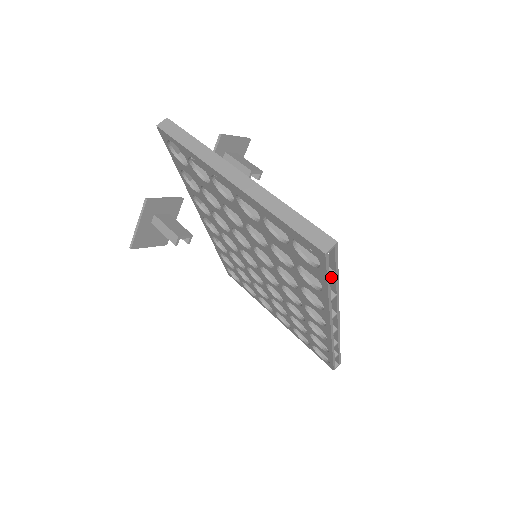
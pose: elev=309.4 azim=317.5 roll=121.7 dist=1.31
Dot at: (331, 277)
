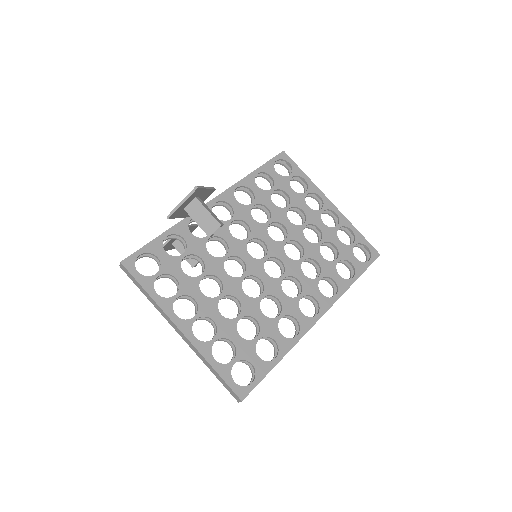
Dot at: occluded
